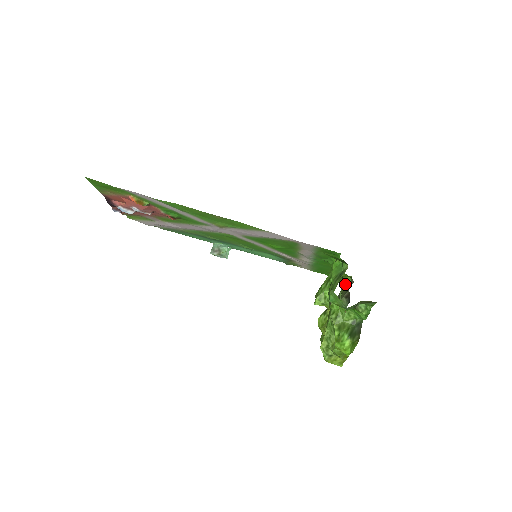
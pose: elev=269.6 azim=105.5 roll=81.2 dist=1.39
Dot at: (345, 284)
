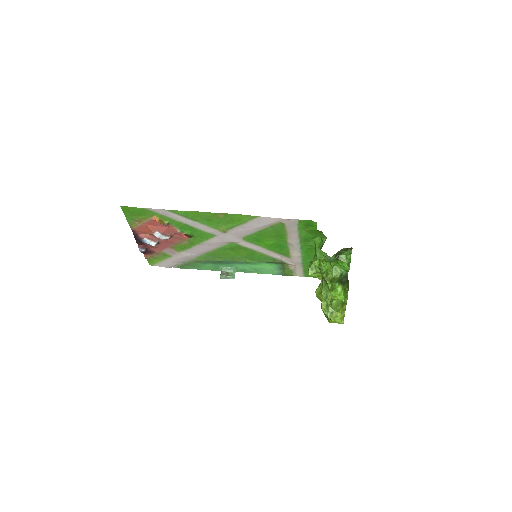
Dot at: occluded
